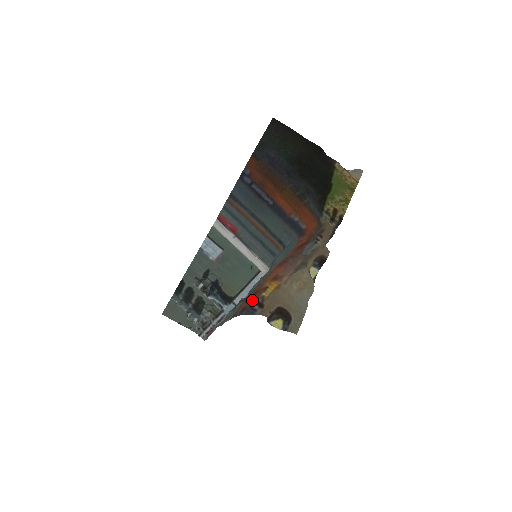
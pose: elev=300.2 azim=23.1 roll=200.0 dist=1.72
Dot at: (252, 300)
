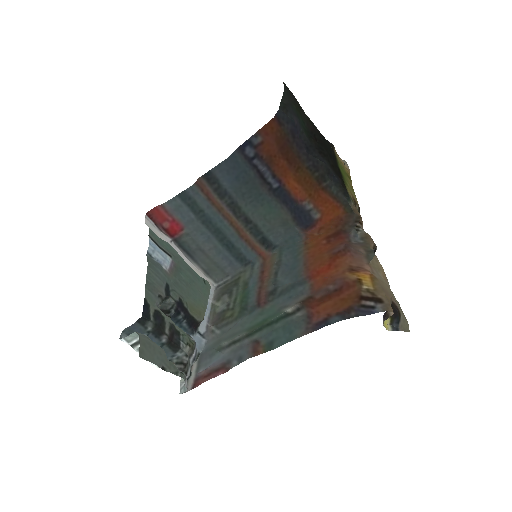
Dot at: (350, 297)
